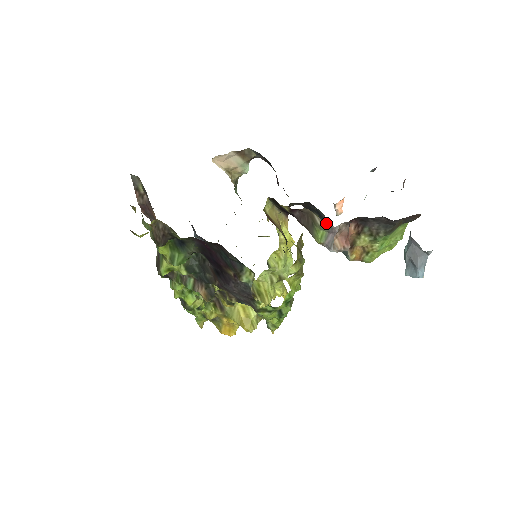
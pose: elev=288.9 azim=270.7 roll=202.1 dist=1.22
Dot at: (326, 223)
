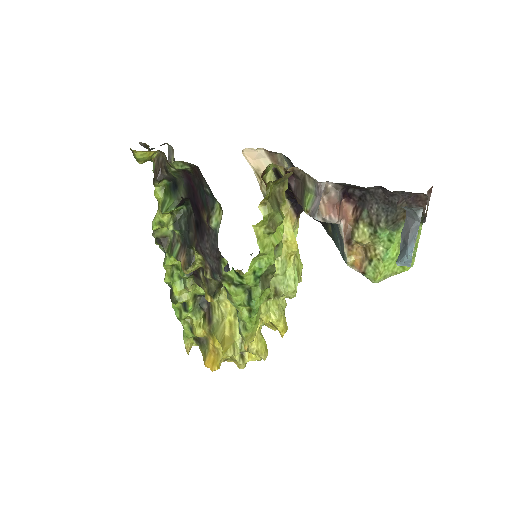
Dot at: (313, 180)
